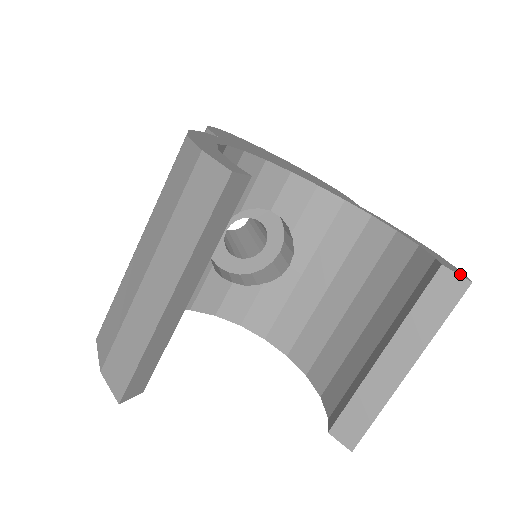
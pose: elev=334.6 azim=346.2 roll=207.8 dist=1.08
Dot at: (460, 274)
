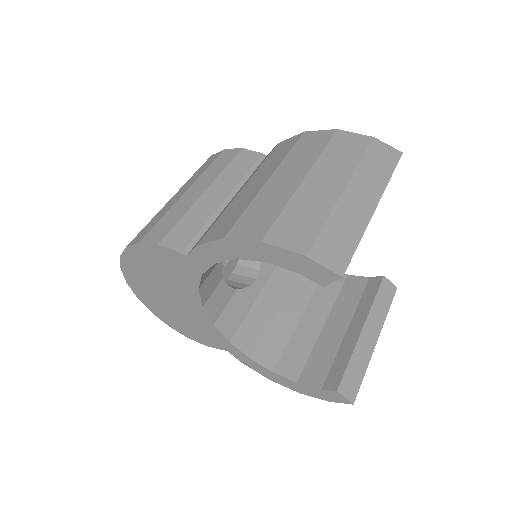
Dot at: (389, 284)
